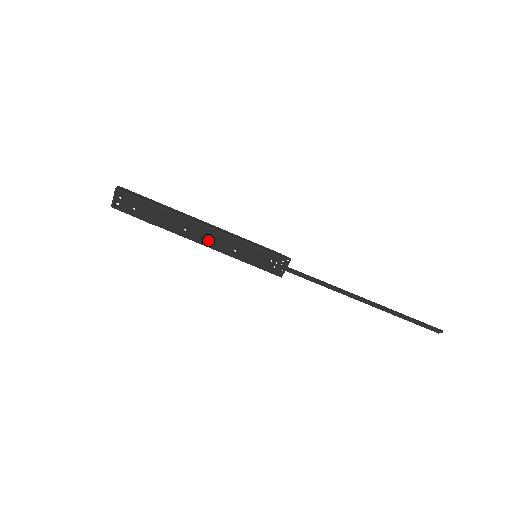
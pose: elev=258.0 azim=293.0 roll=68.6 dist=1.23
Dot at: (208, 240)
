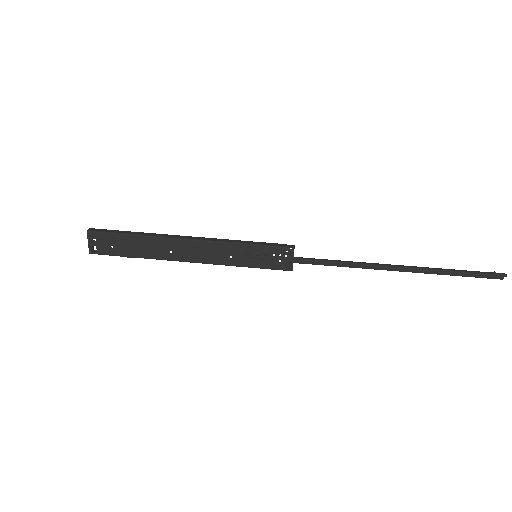
Dot at: (198, 255)
